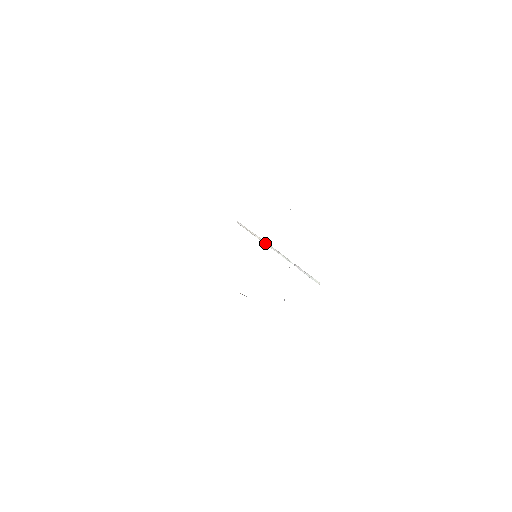
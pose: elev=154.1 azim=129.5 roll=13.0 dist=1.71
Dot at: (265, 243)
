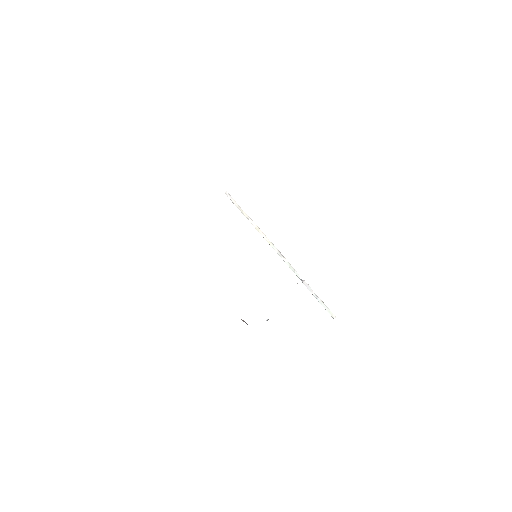
Dot at: (263, 236)
